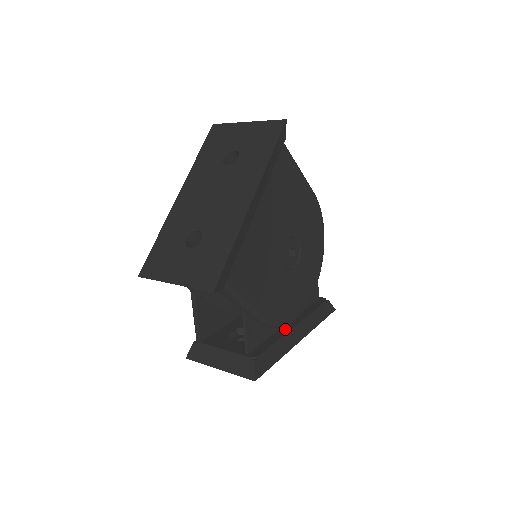
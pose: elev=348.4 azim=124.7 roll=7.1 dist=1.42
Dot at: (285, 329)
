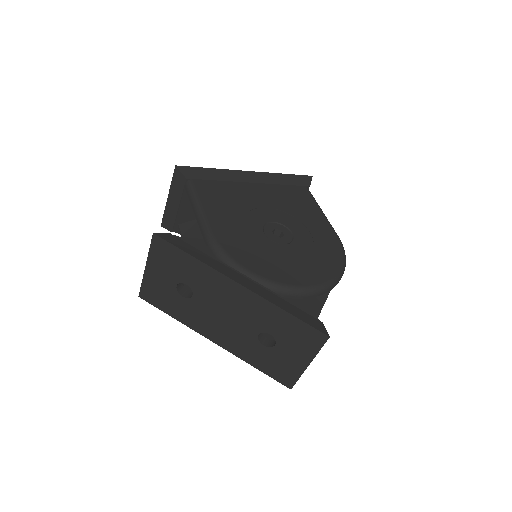
Dot at: occluded
